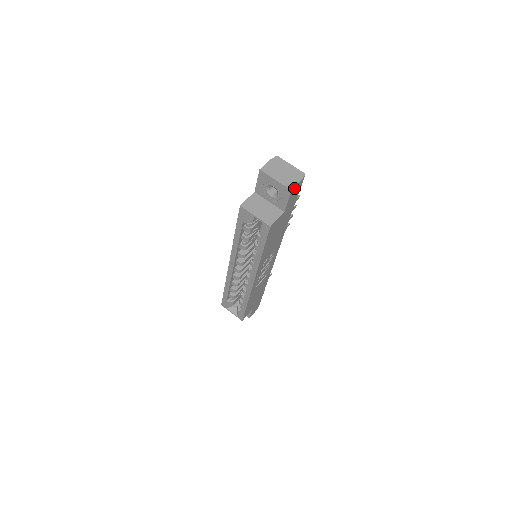
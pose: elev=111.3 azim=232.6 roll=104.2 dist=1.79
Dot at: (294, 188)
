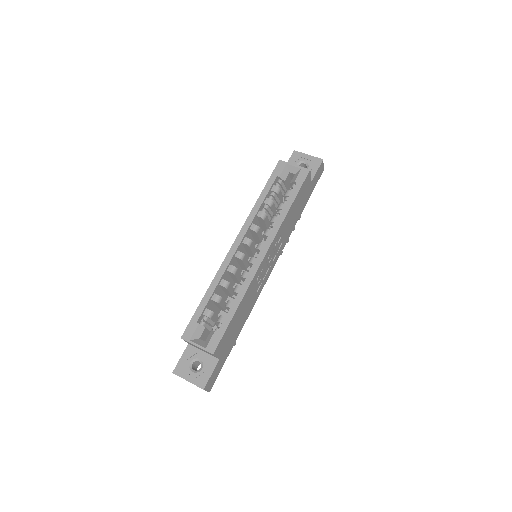
Dot at: (322, 163)
